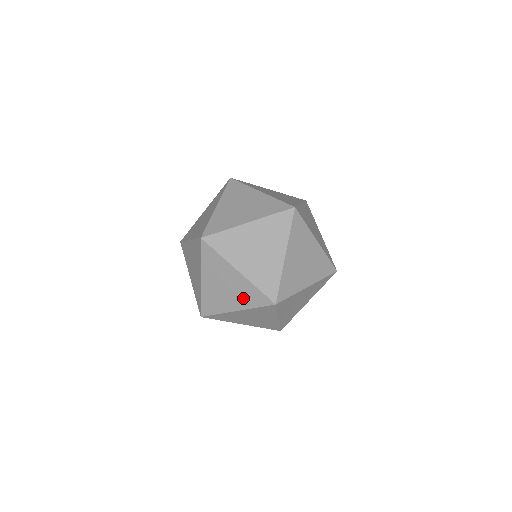
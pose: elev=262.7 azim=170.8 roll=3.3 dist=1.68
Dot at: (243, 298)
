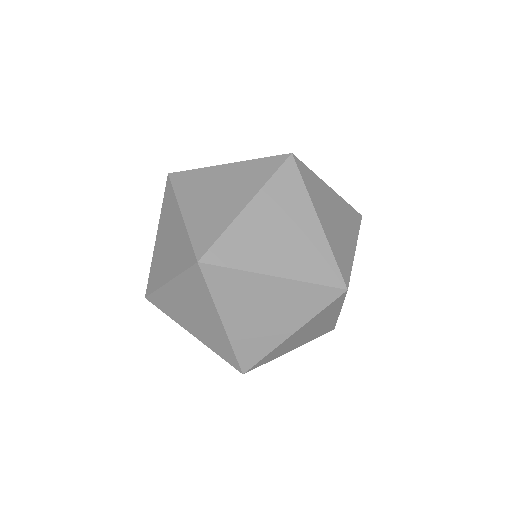
Dot at: occluded
